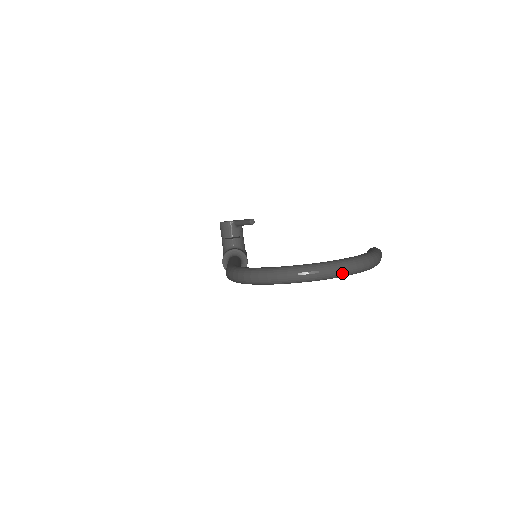
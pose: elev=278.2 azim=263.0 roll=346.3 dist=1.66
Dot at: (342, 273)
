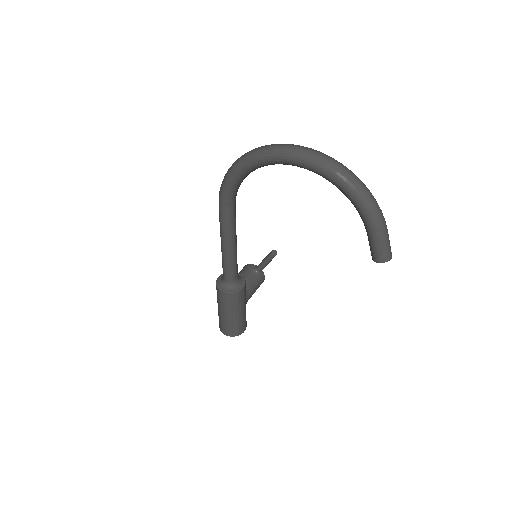
Dot at: (332, 165)
